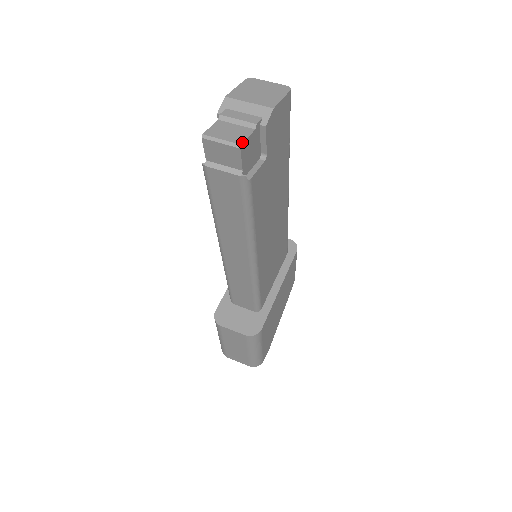
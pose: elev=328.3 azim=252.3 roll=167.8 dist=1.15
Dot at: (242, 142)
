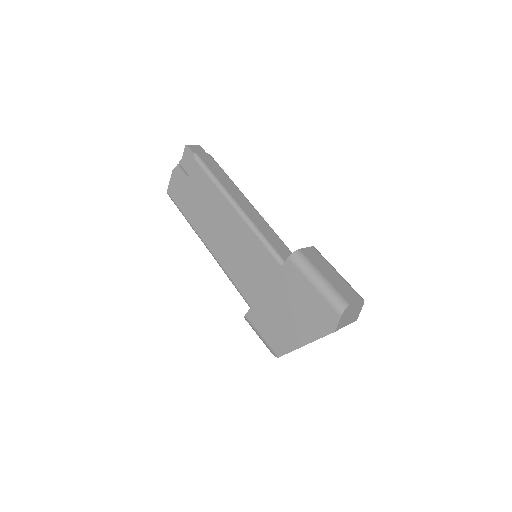
Dot at: occluded
